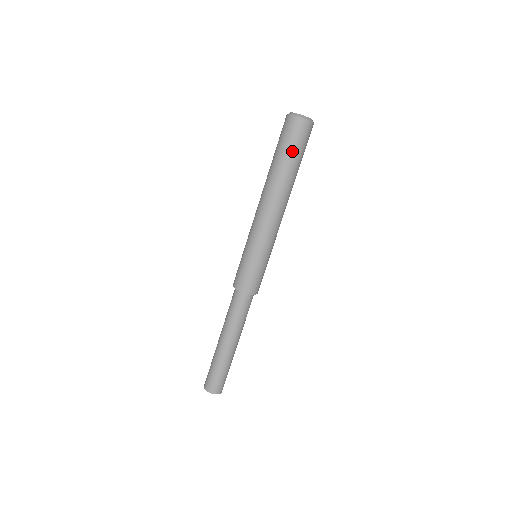
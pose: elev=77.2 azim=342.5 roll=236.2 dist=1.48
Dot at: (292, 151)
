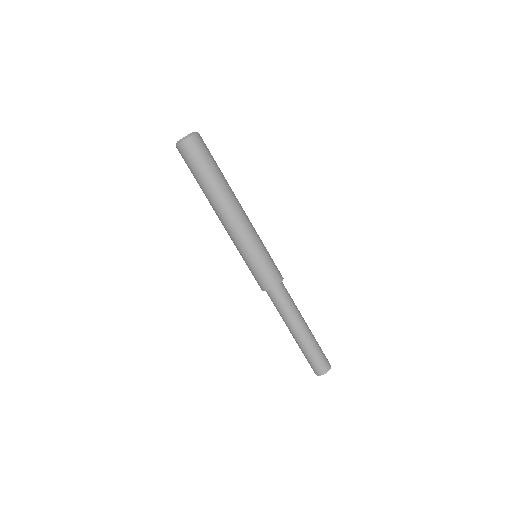
Dot at: (205, 165)
